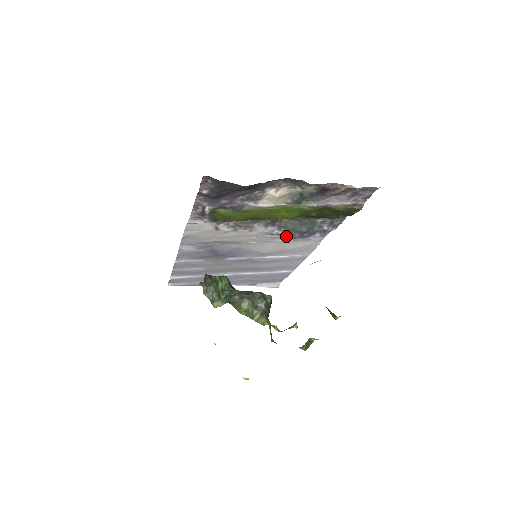
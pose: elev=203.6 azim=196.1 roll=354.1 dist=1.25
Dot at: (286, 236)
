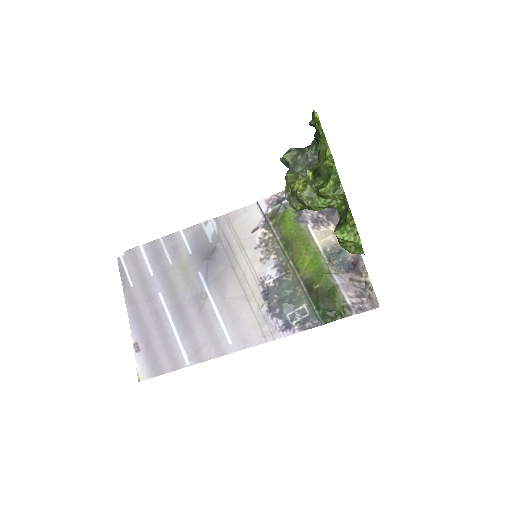
Dot at: (268, 294)
